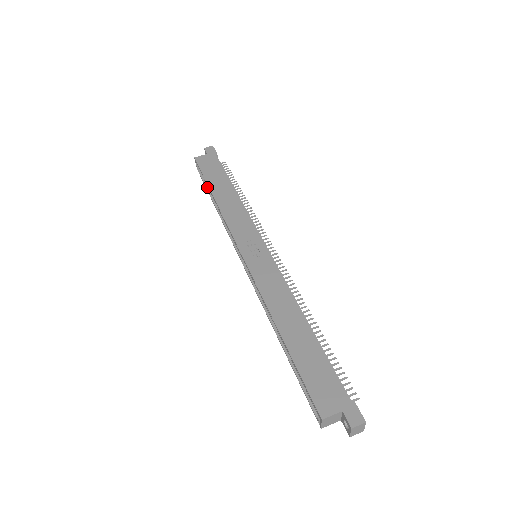
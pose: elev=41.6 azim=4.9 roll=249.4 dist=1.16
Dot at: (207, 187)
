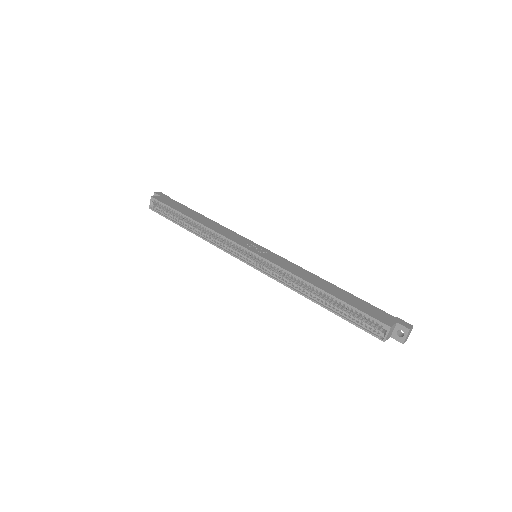
Dot at: (171, 219)
